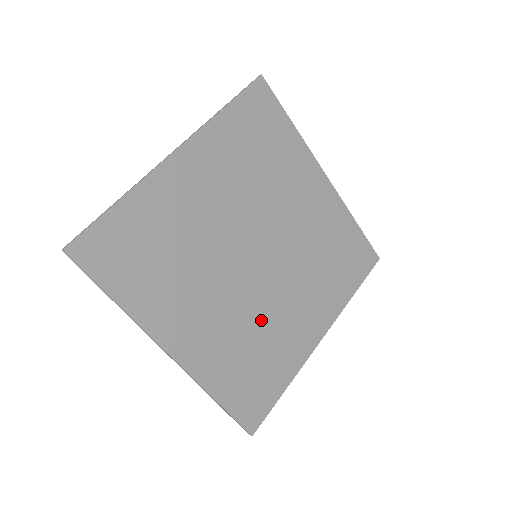
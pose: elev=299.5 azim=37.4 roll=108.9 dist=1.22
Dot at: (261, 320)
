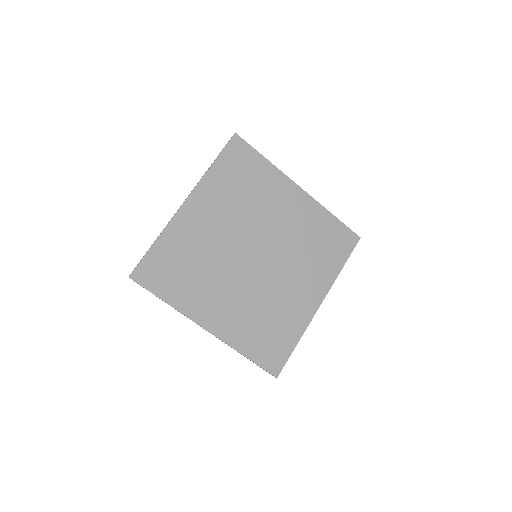
Dot at: (268, 299)
